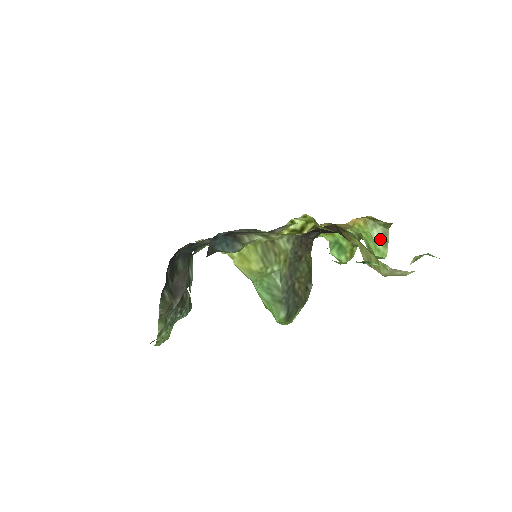
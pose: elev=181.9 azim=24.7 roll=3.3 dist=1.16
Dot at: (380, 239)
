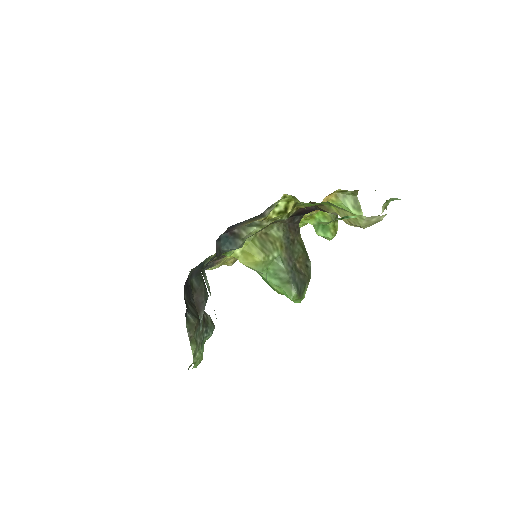
Dot at: (353, 206)
